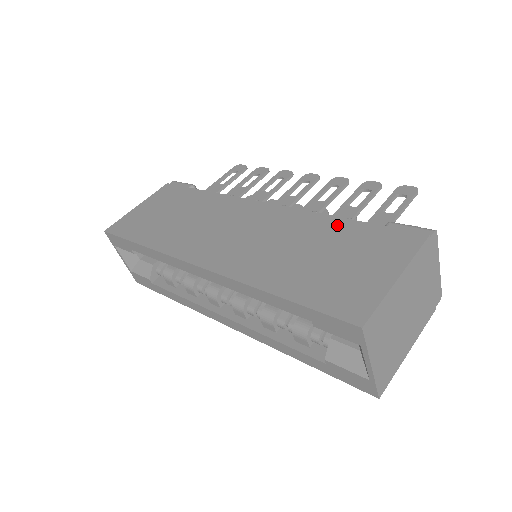
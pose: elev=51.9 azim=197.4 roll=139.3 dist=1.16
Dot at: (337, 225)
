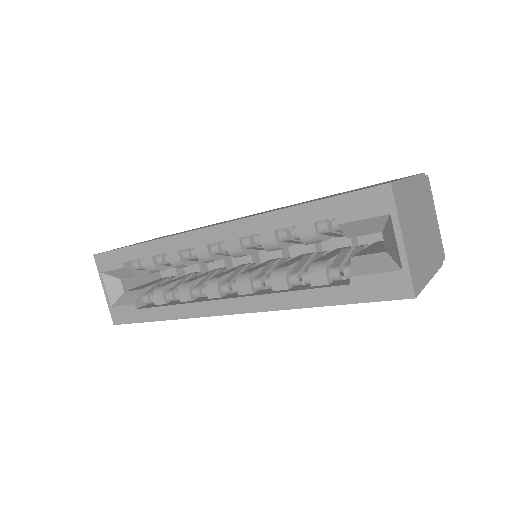
Dot at: occluded
